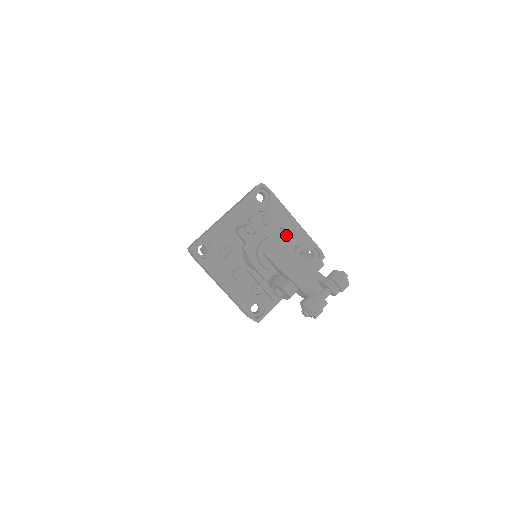
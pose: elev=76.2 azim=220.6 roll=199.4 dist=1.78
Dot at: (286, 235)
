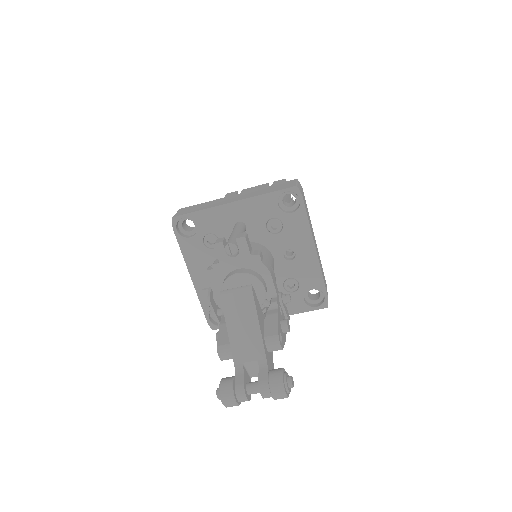
Dot at: (294, 260)
